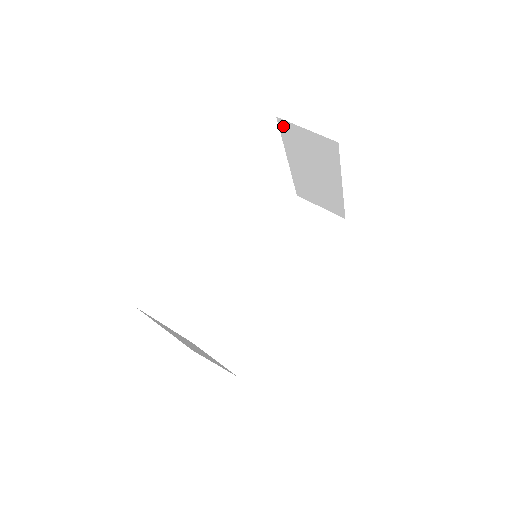
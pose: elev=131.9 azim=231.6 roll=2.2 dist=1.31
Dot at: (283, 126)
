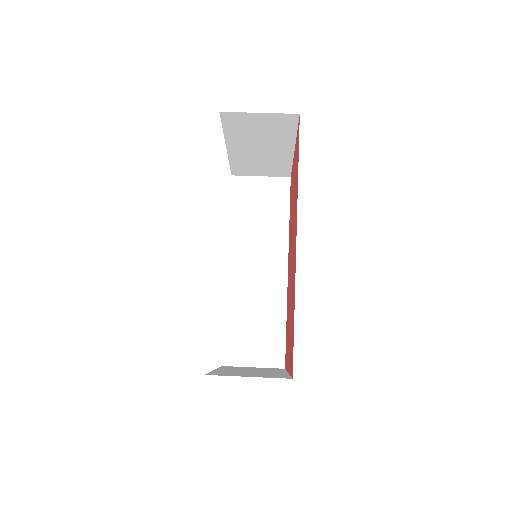
Dot at: (227, 118)
